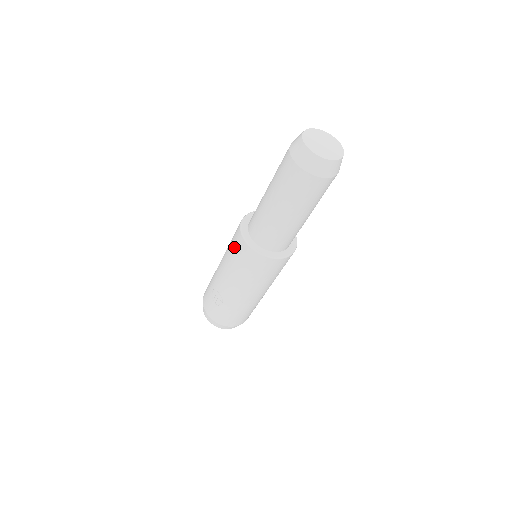
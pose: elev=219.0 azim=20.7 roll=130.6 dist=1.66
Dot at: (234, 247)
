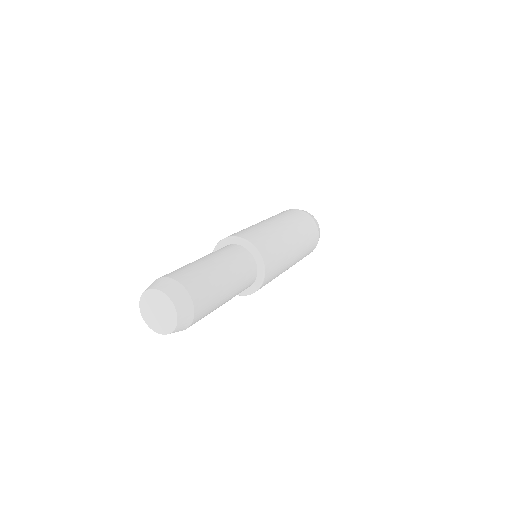
Dot at: occluded
